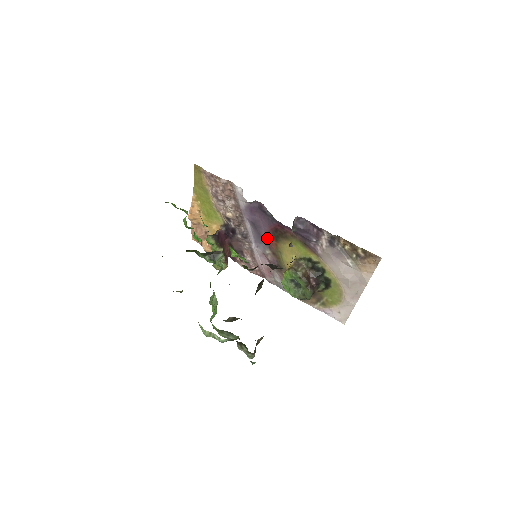
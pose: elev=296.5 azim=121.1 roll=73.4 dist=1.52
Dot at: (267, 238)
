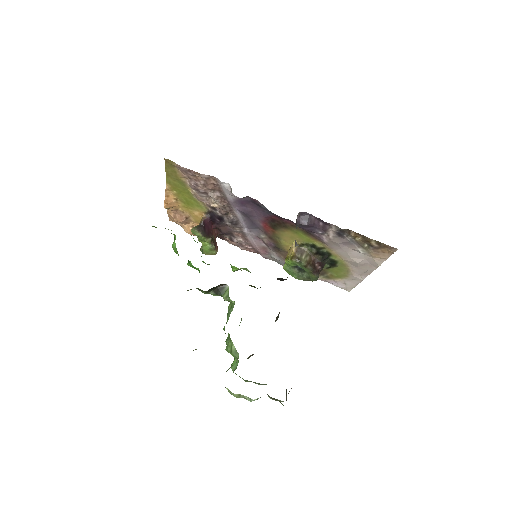
Dot at: (262, 226)
